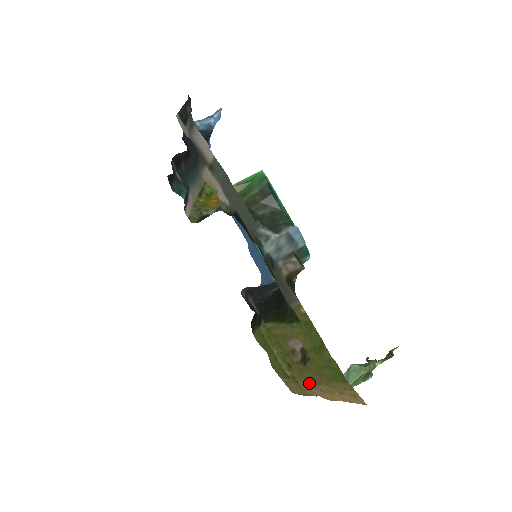
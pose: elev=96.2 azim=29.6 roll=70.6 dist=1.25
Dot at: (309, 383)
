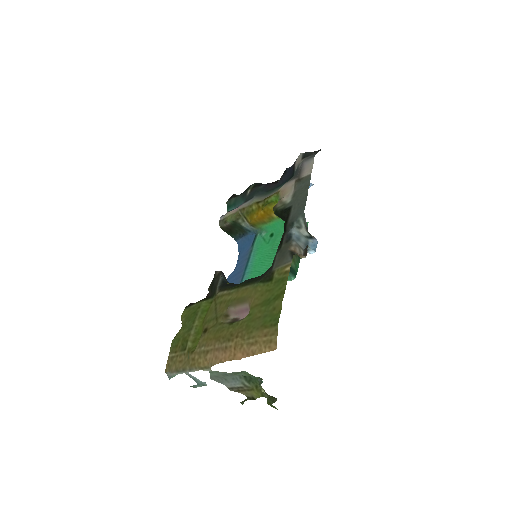
Dot at: (216, 343)
